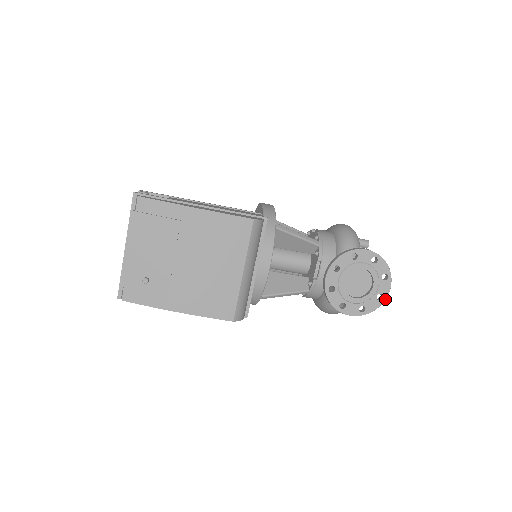
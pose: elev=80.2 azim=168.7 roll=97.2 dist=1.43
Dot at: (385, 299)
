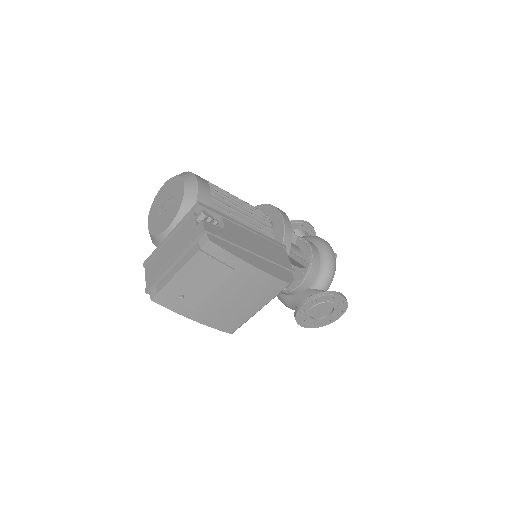
Dot at: occluded
